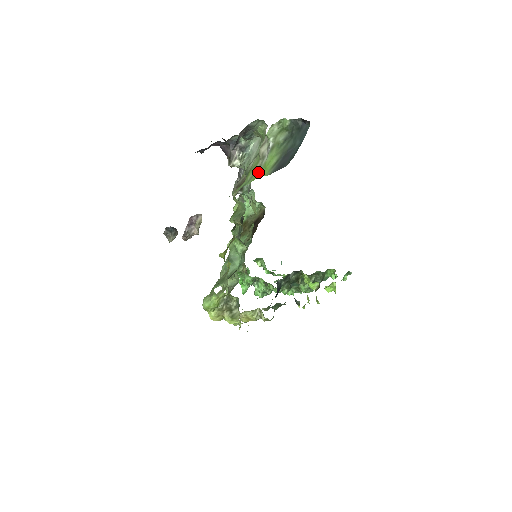
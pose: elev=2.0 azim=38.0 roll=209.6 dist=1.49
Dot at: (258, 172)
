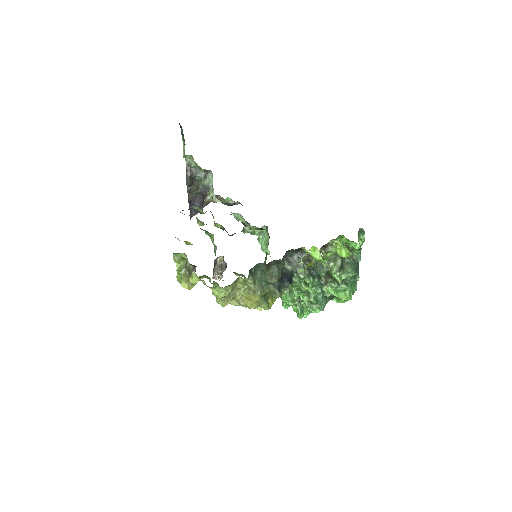
Dot at: occluded
